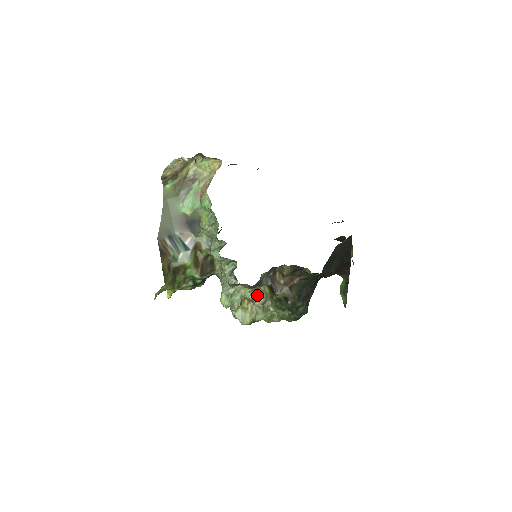
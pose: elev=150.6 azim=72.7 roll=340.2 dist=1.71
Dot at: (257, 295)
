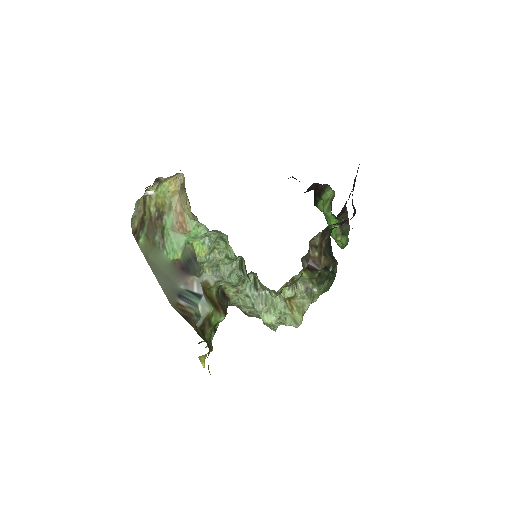
Dot at: (296, 287)
